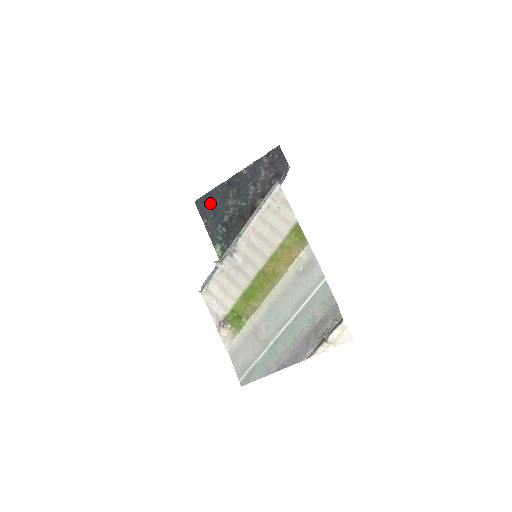
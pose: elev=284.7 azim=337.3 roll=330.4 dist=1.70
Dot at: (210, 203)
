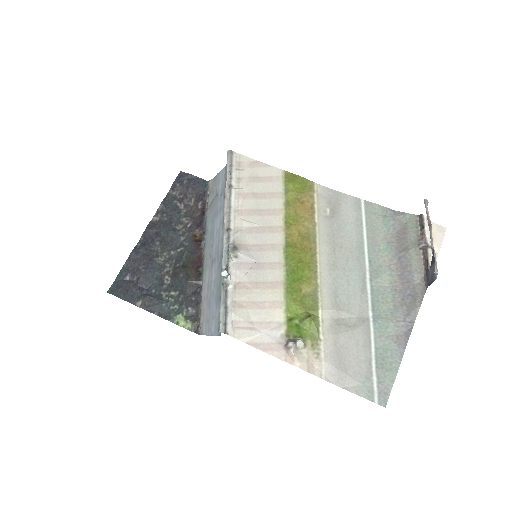
Dot at: (132, 280)
